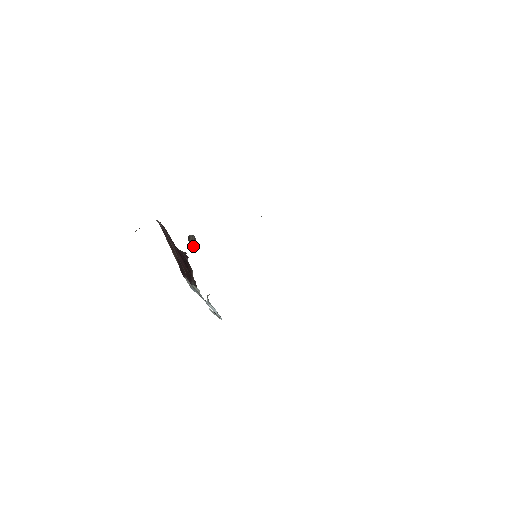
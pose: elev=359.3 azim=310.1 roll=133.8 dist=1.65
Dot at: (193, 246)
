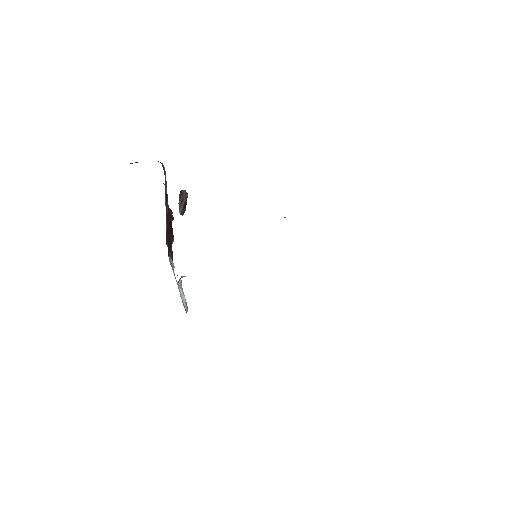
Dot at: (183, 206)
